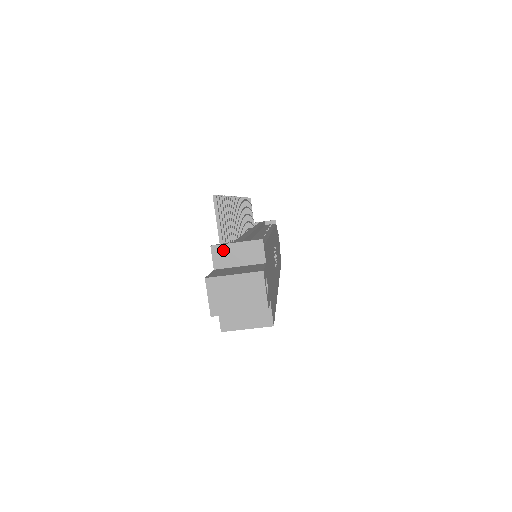
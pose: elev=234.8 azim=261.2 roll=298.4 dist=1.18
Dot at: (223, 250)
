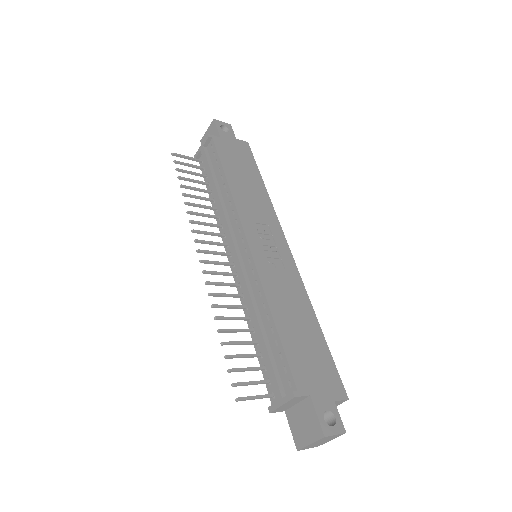
Dot at: (279, 409)
